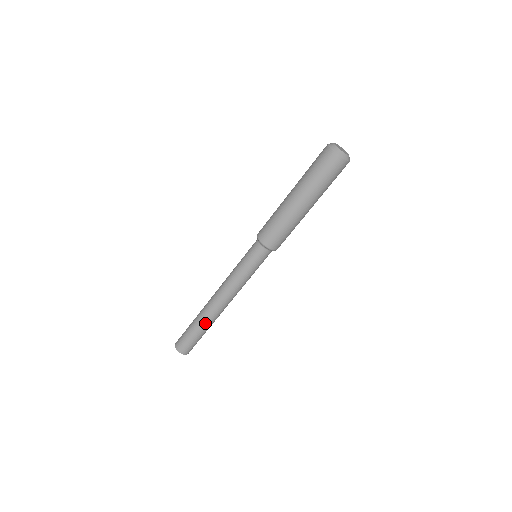
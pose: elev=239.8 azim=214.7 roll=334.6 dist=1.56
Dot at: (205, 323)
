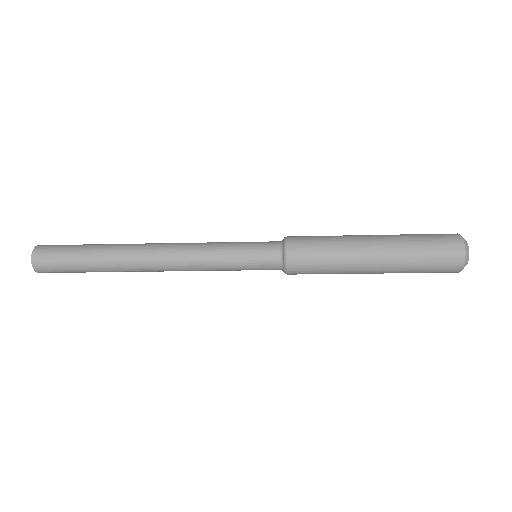
Dot at: occluded
